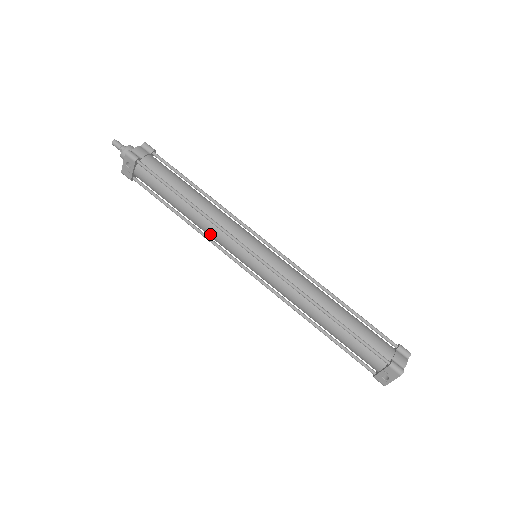
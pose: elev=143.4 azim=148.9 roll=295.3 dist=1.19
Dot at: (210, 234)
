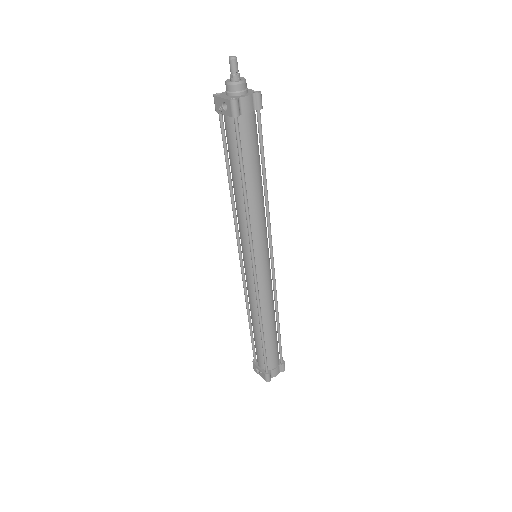
Dot at: (238, 219)
